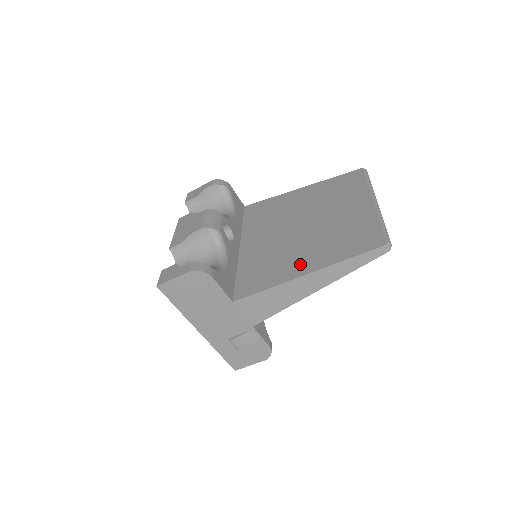
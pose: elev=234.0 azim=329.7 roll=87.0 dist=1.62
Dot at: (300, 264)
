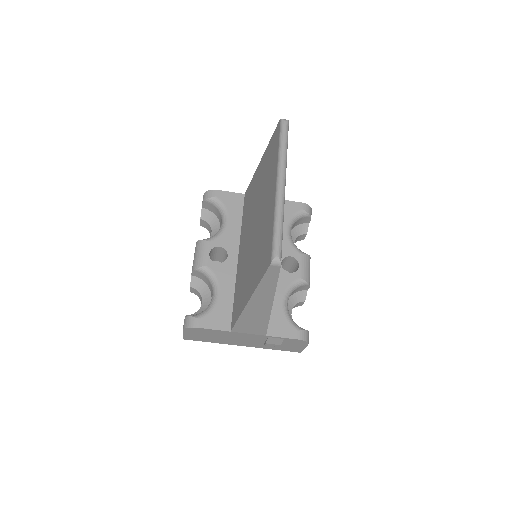
Dot at: (247, 288)
